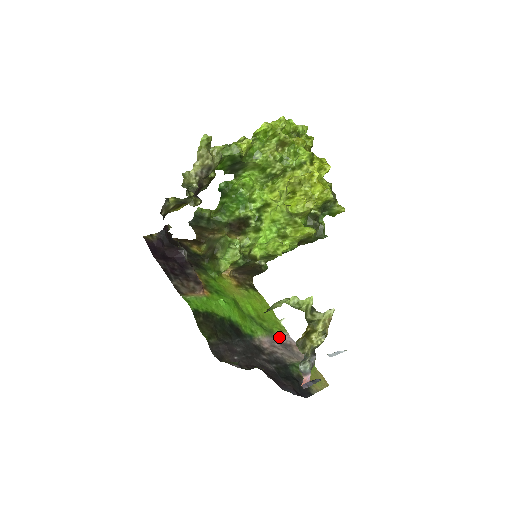
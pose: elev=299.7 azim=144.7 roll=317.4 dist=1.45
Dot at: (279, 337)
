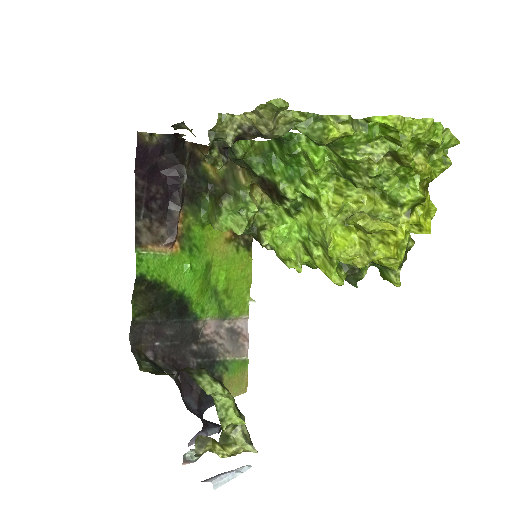
Dot at: (233, 321)
